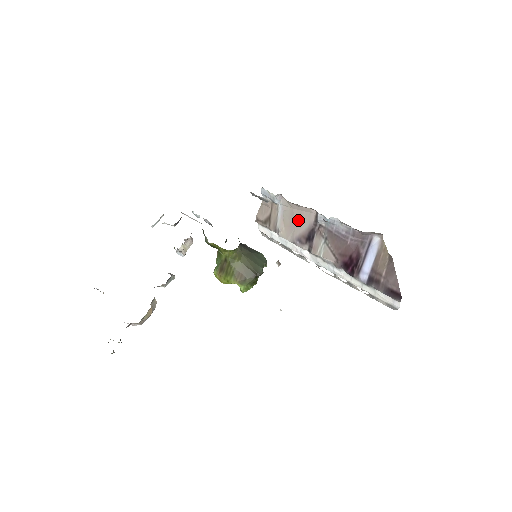
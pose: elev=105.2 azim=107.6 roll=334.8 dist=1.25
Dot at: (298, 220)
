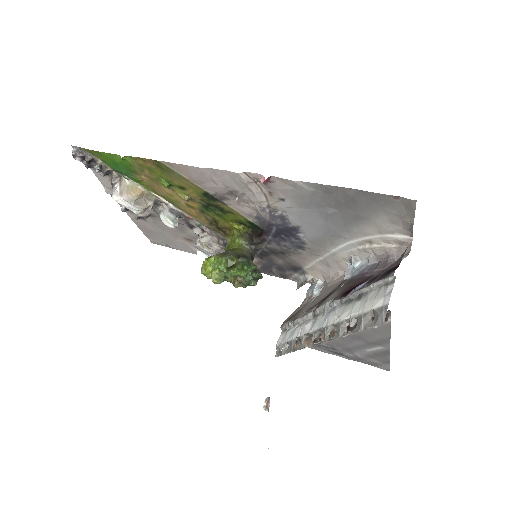
Dot at: (325, 293)
